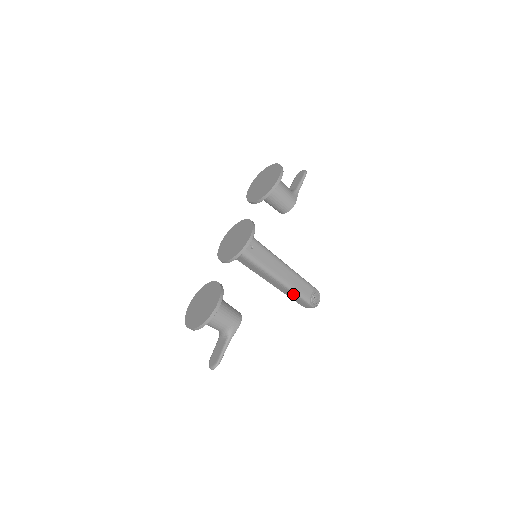
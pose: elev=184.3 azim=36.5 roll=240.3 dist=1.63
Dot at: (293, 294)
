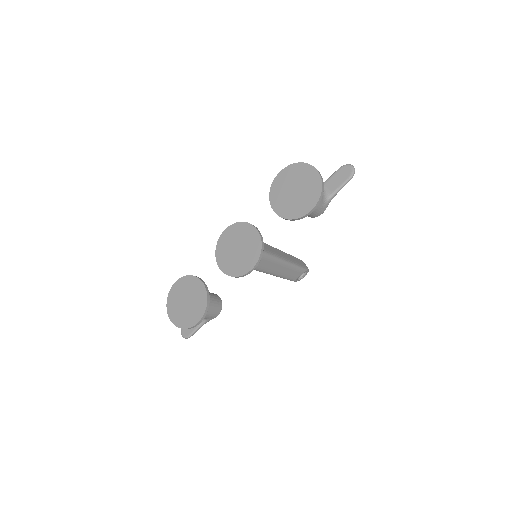
Dot at: occluded
